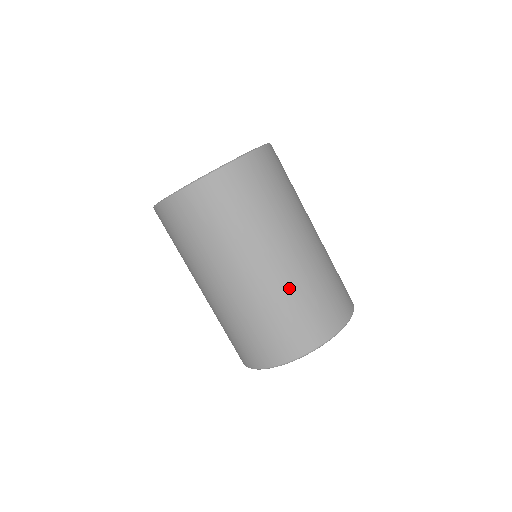
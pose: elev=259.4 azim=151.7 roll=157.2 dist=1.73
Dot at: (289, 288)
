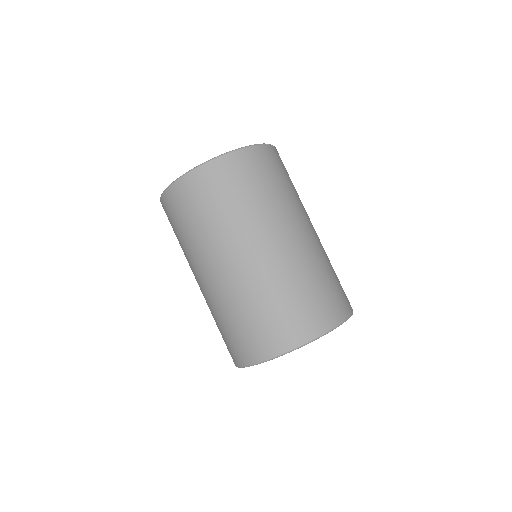
Dot at: (325, 255)
